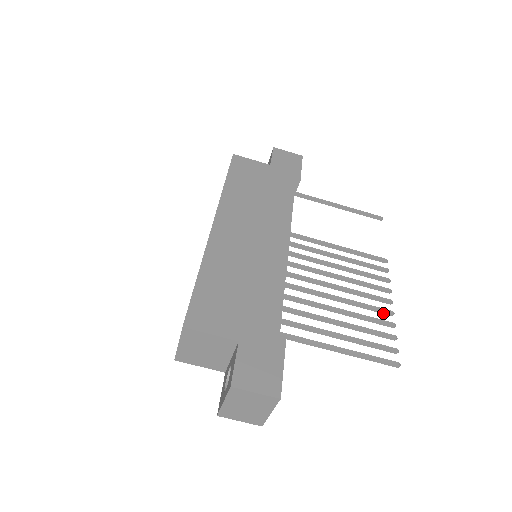
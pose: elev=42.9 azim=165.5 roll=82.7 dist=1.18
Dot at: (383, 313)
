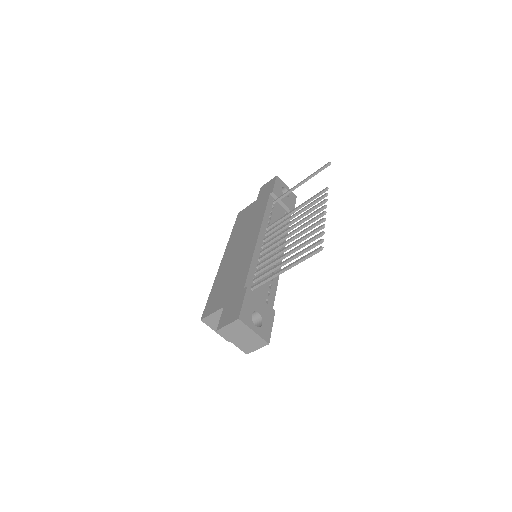
Dot at: (319, 224)
